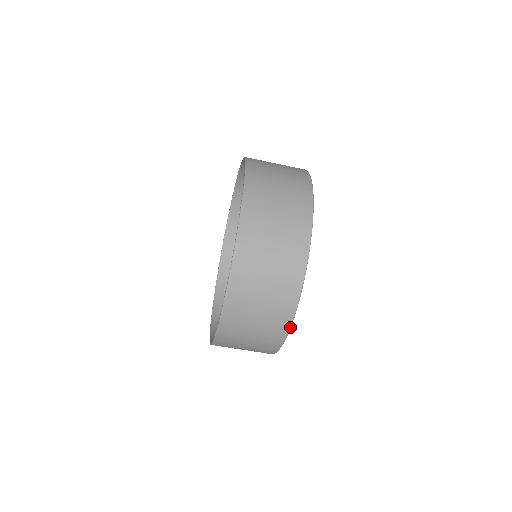
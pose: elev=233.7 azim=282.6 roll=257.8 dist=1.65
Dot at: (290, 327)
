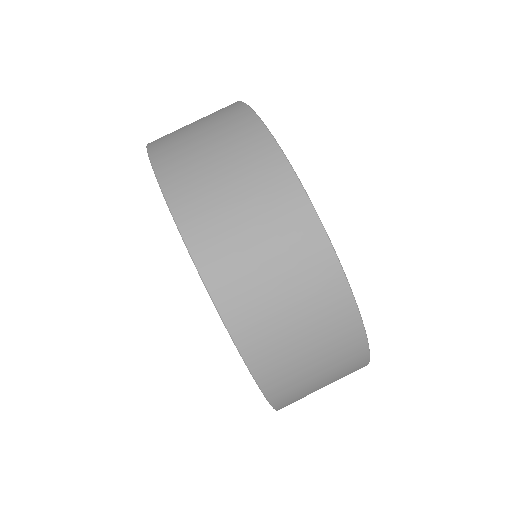
Dot at: (345, 278)
